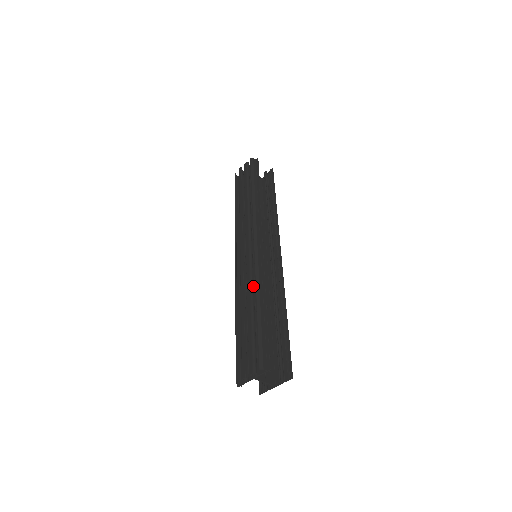
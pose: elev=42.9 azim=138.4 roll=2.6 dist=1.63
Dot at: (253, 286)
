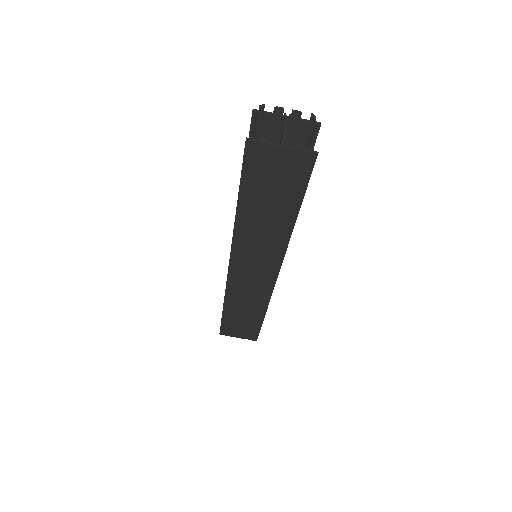
Dot at: occluded
